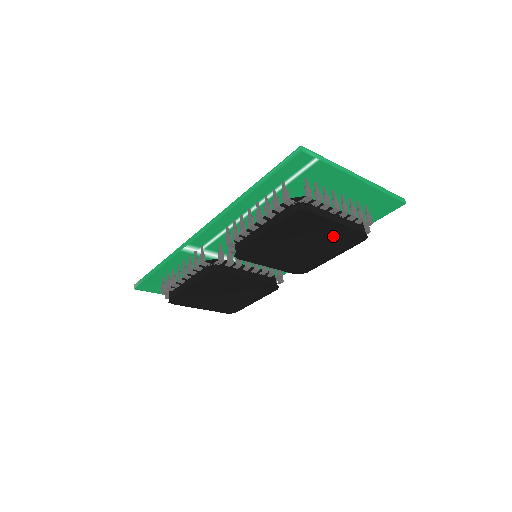
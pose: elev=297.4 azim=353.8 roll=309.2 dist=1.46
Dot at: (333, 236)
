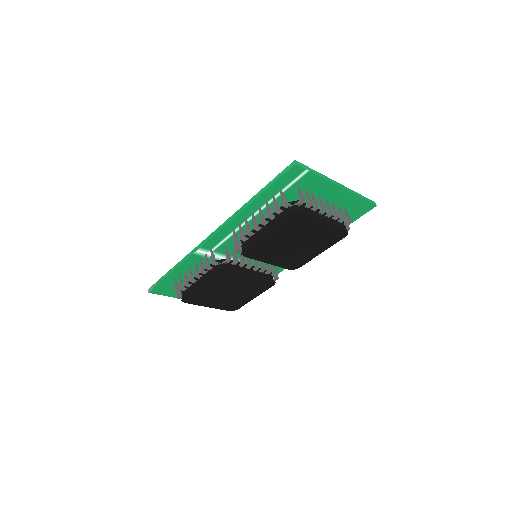
Dot at: (321, 233)
